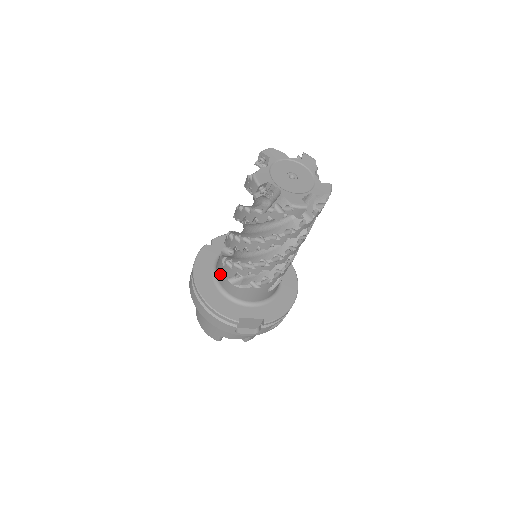
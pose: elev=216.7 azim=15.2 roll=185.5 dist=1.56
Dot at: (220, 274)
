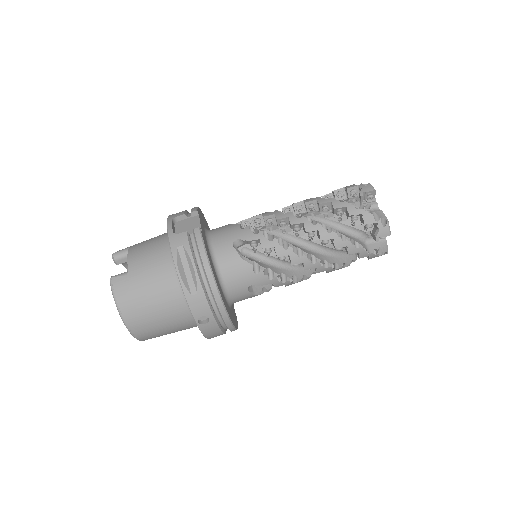
Dot at: occluded
